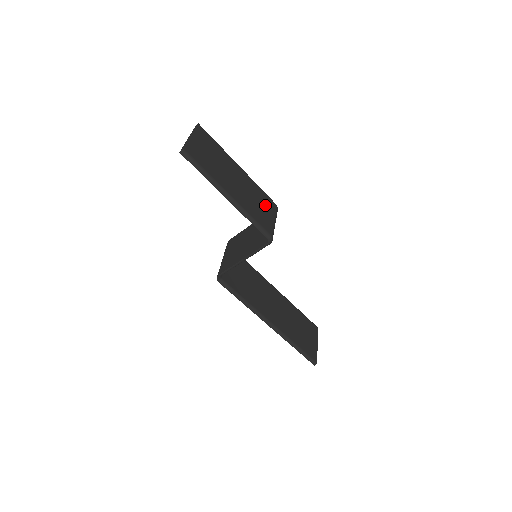
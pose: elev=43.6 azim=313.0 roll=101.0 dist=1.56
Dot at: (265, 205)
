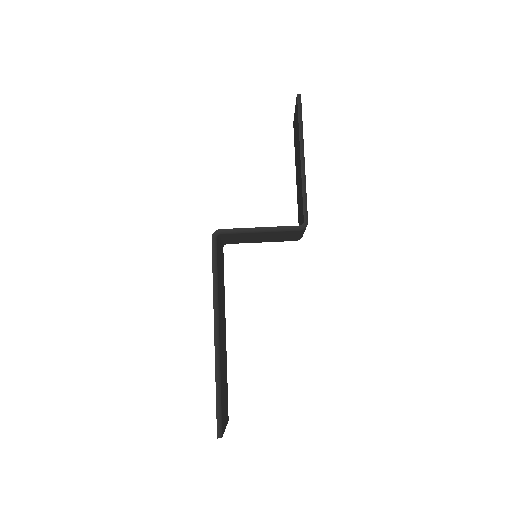
Dot at: occluded
